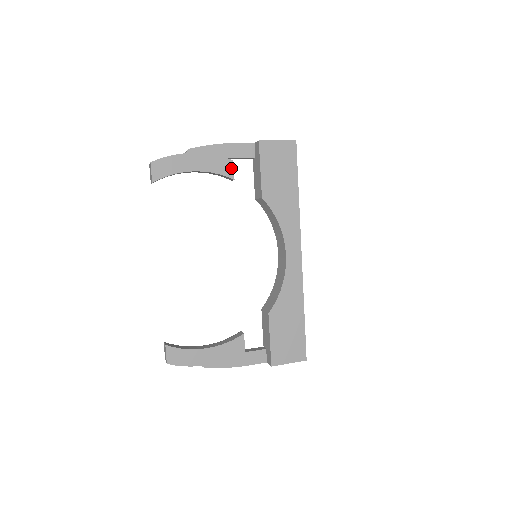
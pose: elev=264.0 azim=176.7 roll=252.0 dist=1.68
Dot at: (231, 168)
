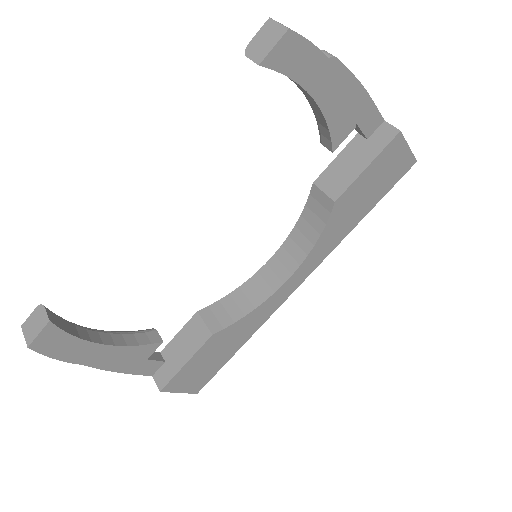
Dot at: (345, 134)
